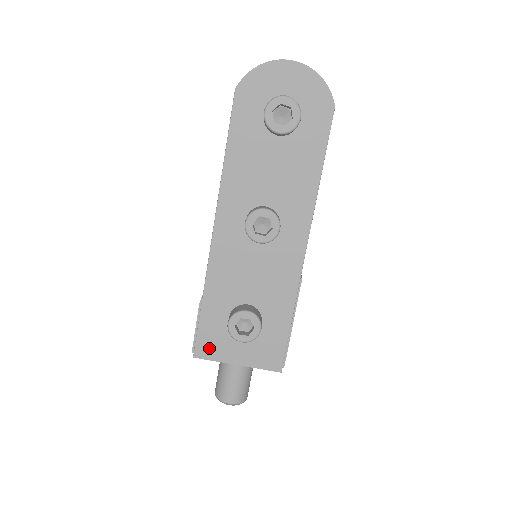
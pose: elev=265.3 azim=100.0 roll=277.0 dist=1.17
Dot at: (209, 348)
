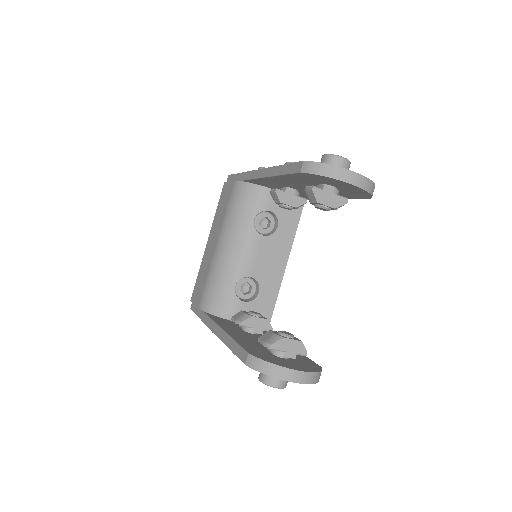
Dot at: occluded
